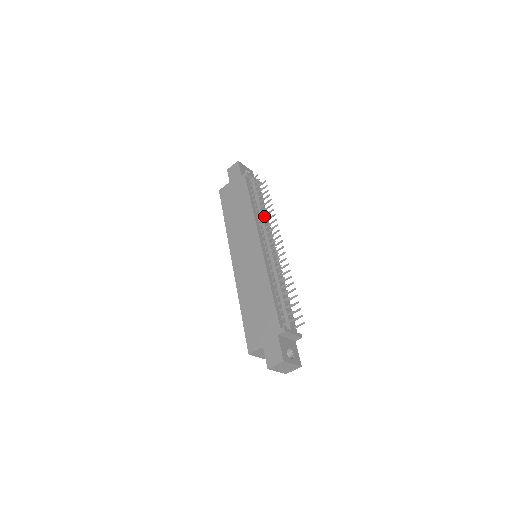
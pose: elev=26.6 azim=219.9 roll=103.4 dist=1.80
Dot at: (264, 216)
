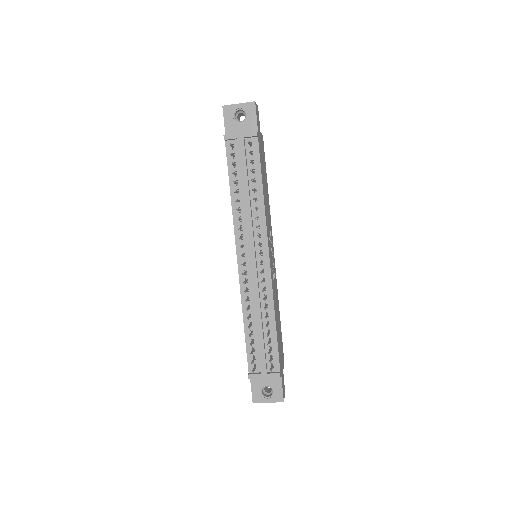
Dot at: occluded
